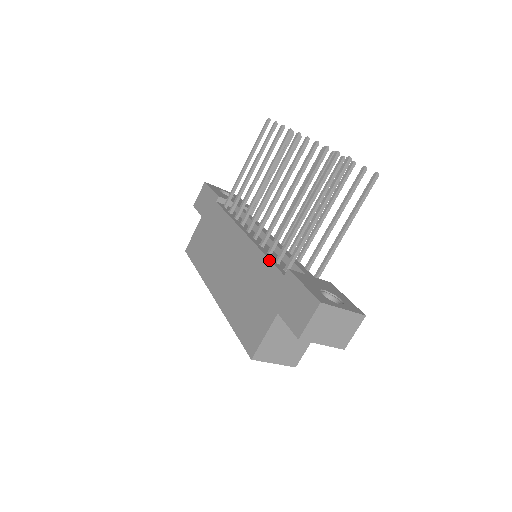
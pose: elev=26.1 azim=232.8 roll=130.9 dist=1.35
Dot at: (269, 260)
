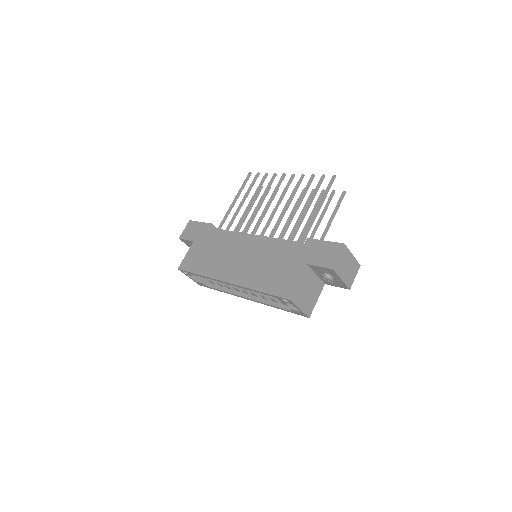
Dot at: (286, 240)
